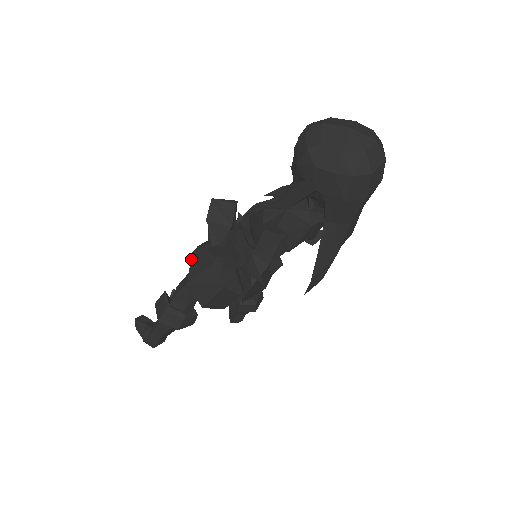
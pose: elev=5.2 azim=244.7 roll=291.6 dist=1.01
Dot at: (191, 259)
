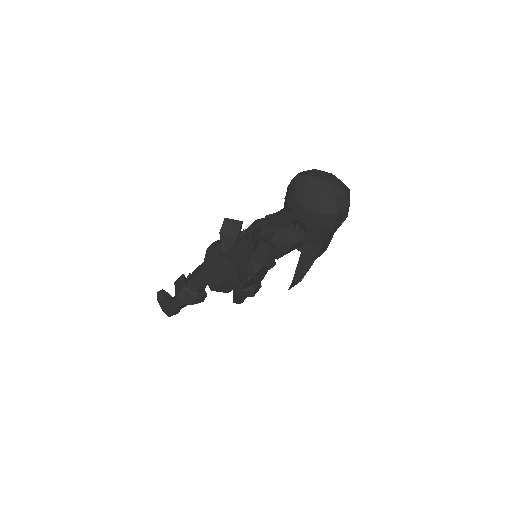
Dot at: (206, 253)
